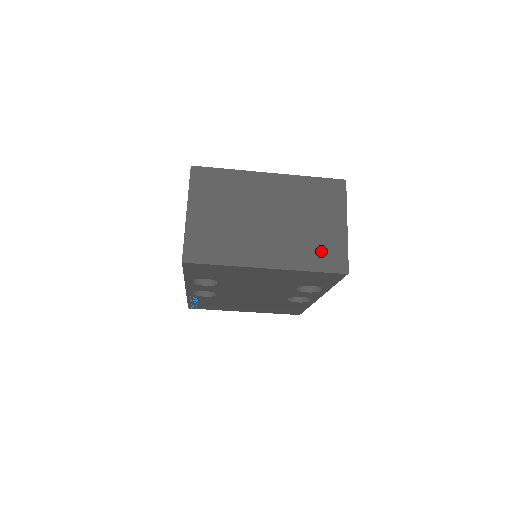
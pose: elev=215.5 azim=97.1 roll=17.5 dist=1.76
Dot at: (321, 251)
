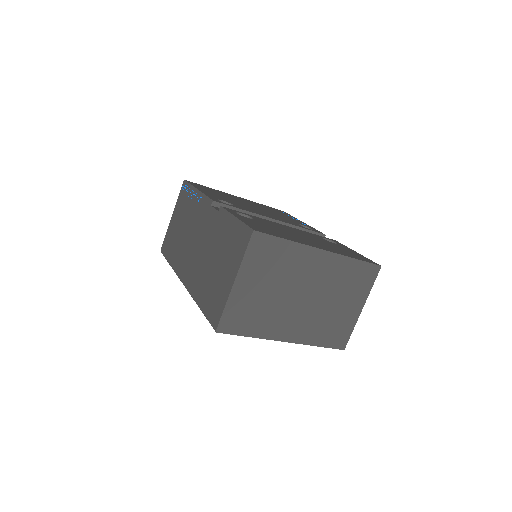
Dot at: (333, 330)
